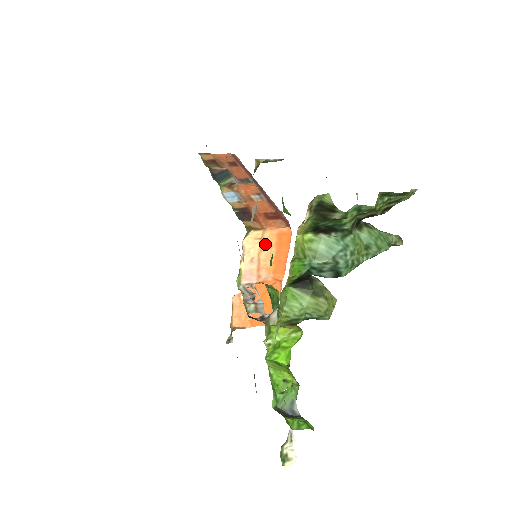
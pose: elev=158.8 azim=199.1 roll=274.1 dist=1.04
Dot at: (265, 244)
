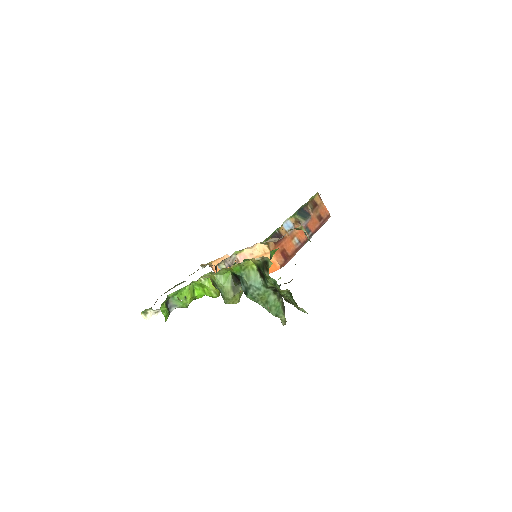
Dot at: occluded
